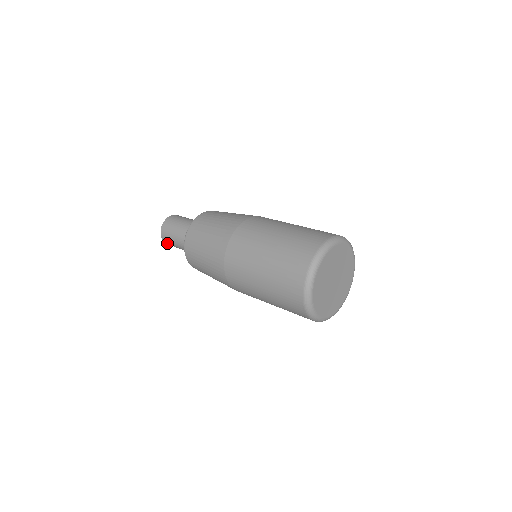
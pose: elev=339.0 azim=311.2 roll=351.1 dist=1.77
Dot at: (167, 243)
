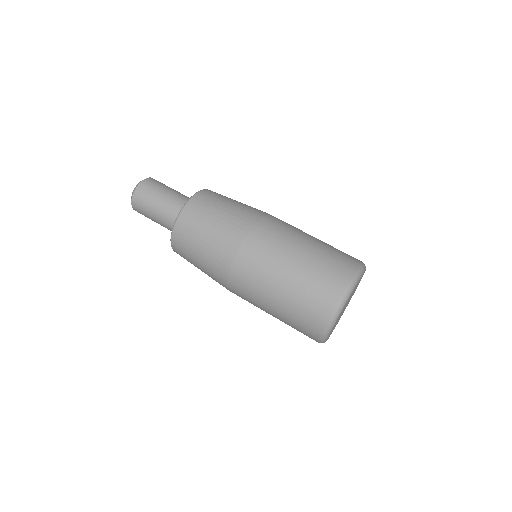
Dot at: occluded
